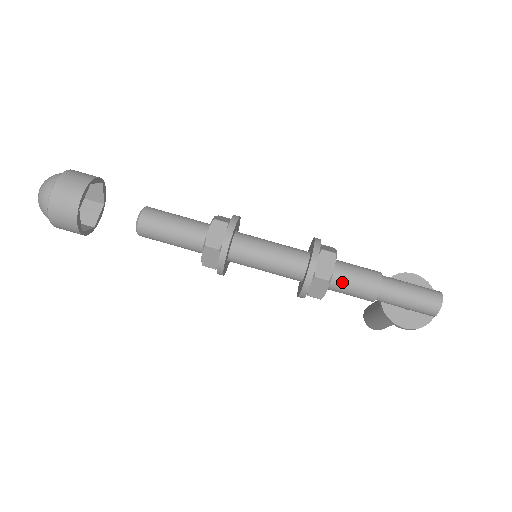
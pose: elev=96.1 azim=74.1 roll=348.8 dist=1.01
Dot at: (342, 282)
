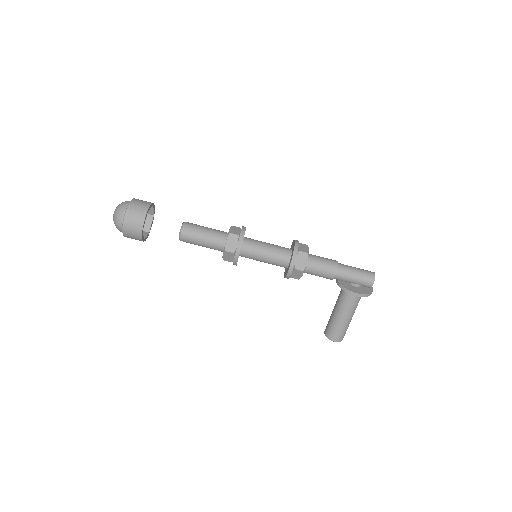
Dot at: (314, 260)
